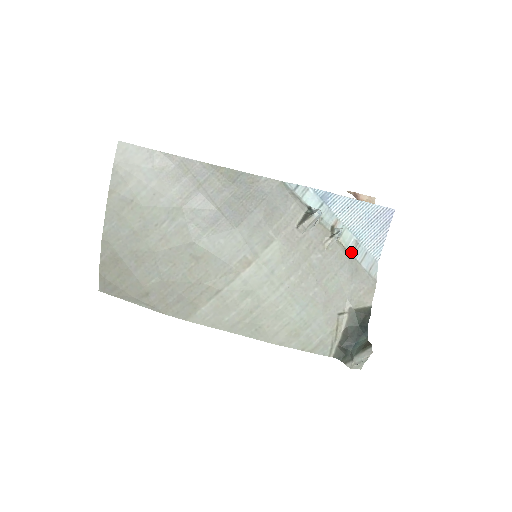
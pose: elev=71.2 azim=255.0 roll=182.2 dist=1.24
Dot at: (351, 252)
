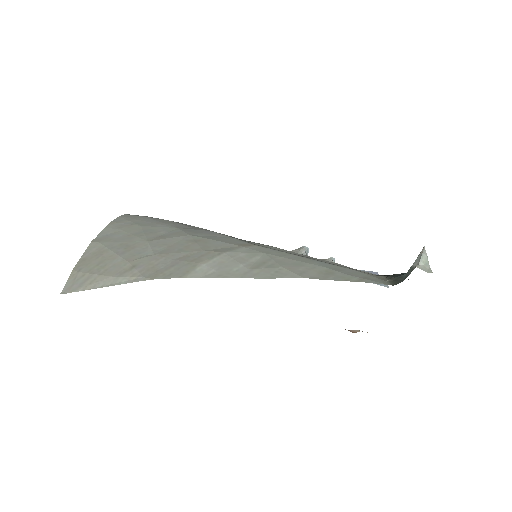
Dot at: occluded
